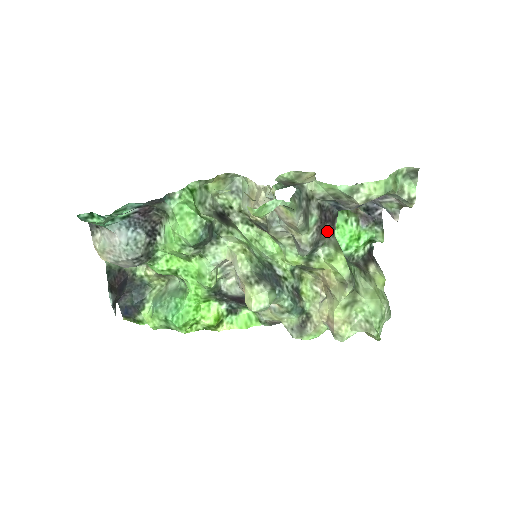
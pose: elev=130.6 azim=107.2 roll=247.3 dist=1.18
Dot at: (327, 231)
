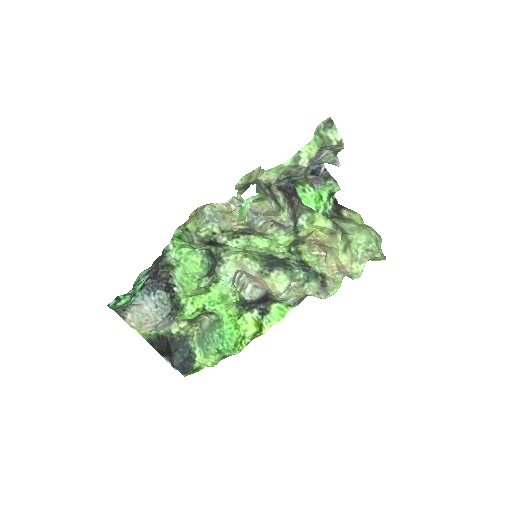
Dot at: (296, 203)
